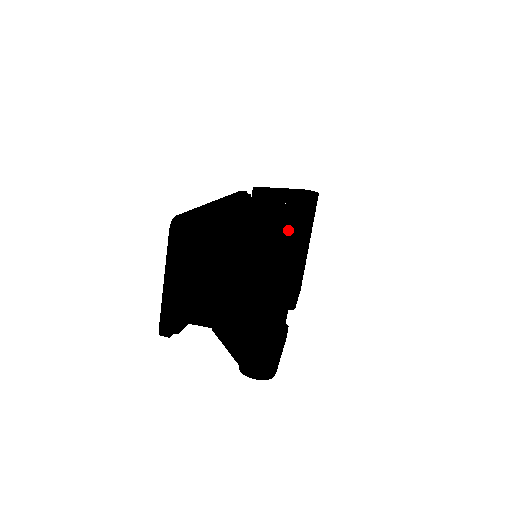
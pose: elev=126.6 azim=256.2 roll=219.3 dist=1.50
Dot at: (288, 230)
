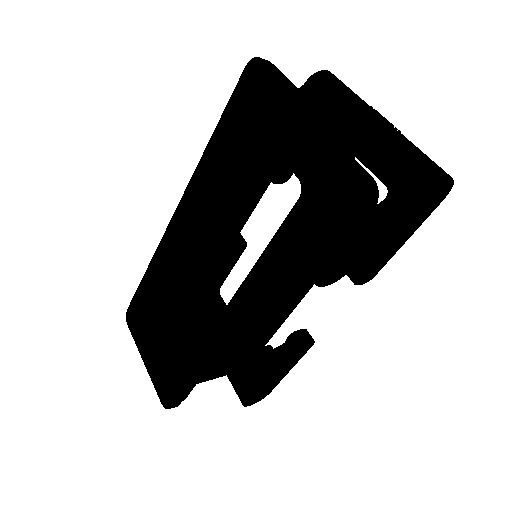
Dot at: occluded
